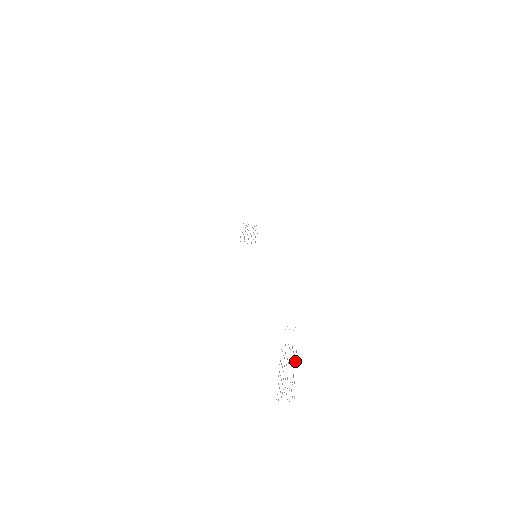
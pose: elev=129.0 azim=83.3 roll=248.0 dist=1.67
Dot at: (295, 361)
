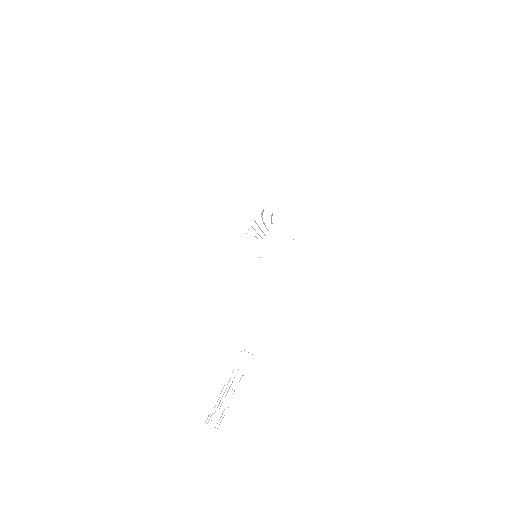
Dot at: occluded
